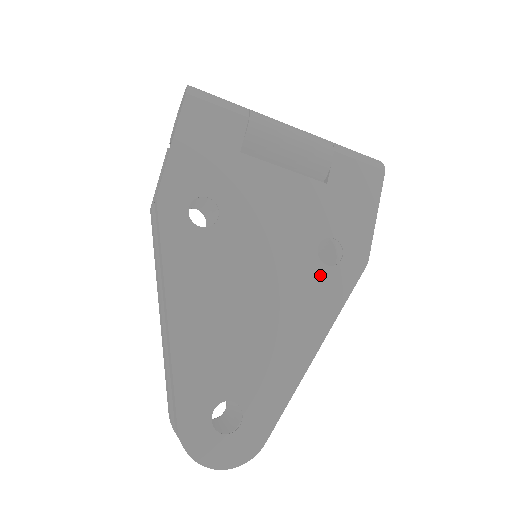
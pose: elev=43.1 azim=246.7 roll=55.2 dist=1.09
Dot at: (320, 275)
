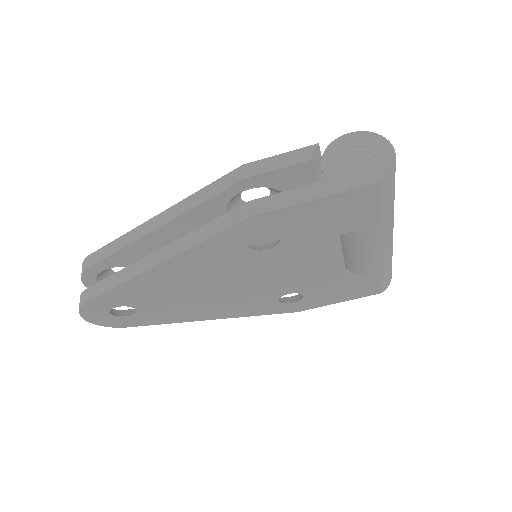
Dot at: (268, 302)
